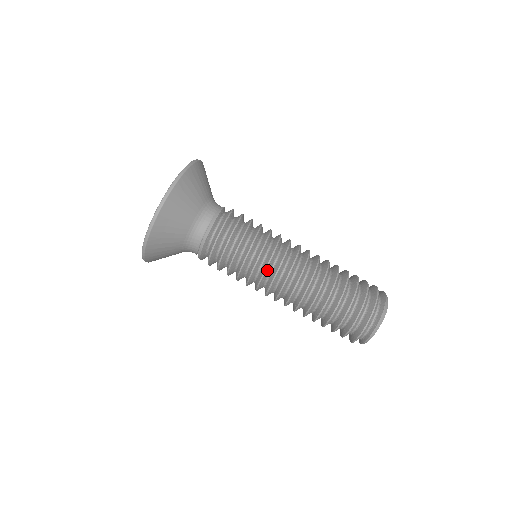
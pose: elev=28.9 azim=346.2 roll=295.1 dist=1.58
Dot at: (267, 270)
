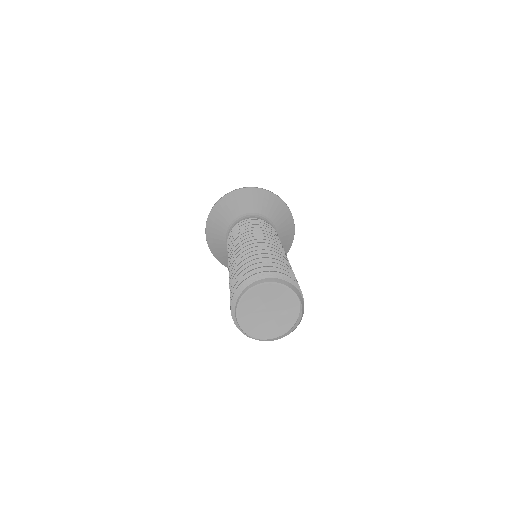
Dot at: occluded
